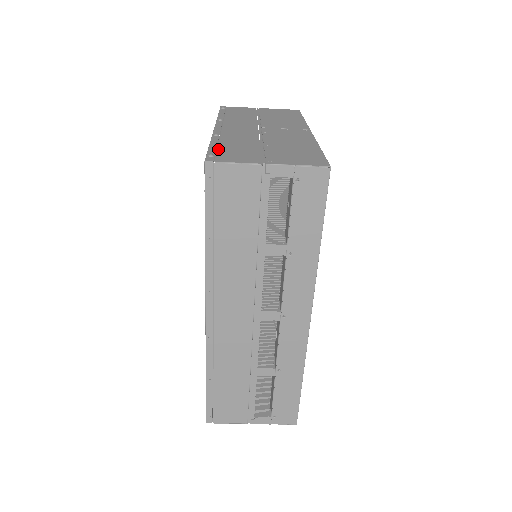
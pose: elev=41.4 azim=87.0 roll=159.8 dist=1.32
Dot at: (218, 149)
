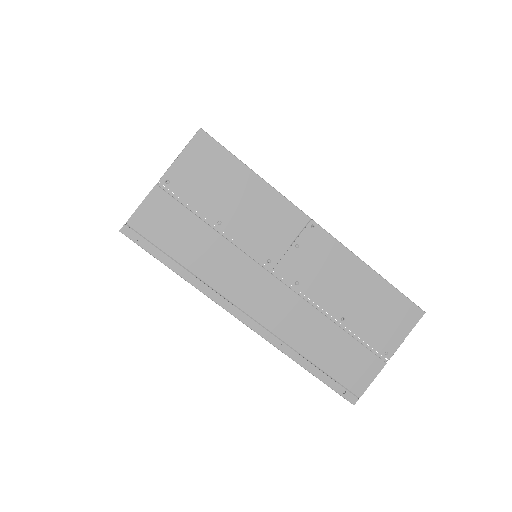
Dot at: occluded
